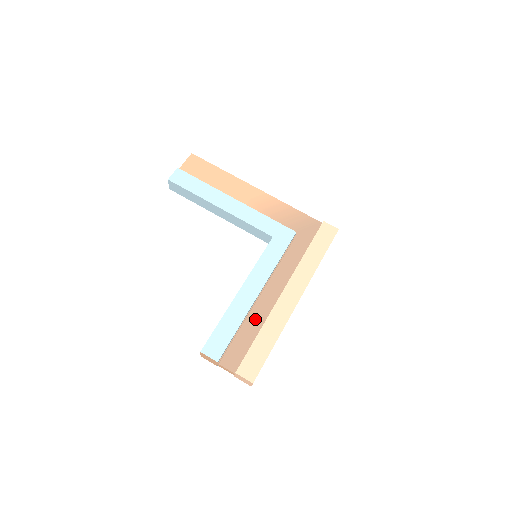
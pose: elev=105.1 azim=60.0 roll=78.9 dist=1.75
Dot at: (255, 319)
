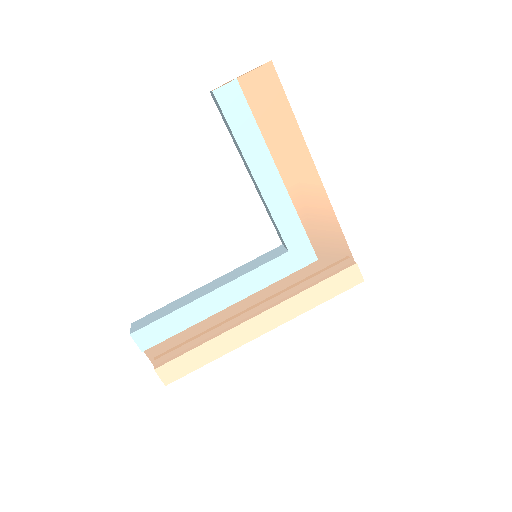
Dot at: (208, 326)
